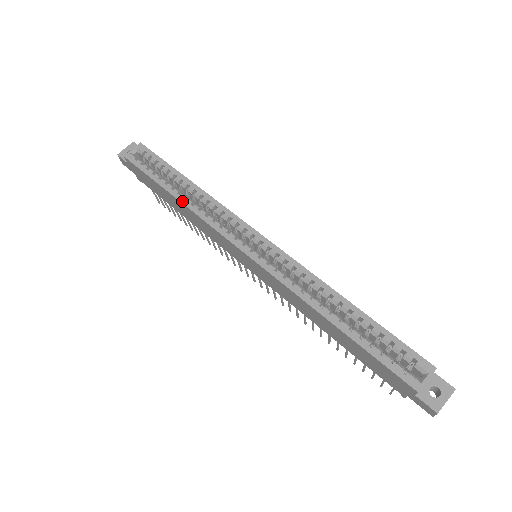
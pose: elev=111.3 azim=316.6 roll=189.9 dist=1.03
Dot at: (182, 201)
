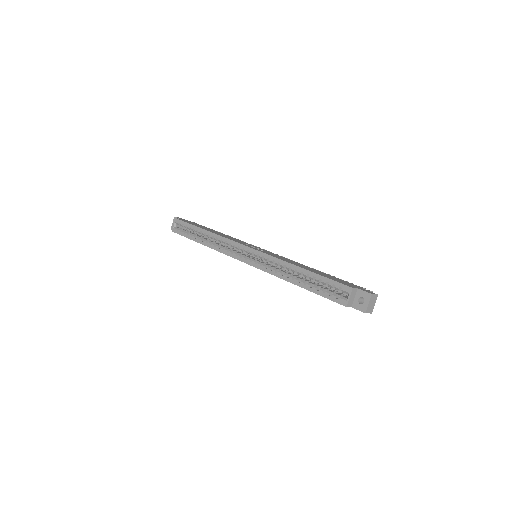
Dot at: (206, 245)
